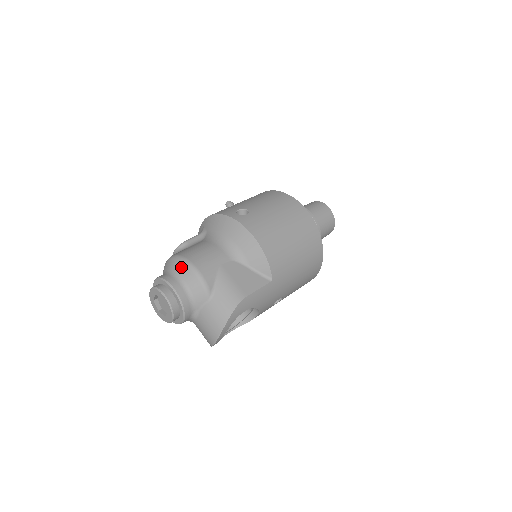
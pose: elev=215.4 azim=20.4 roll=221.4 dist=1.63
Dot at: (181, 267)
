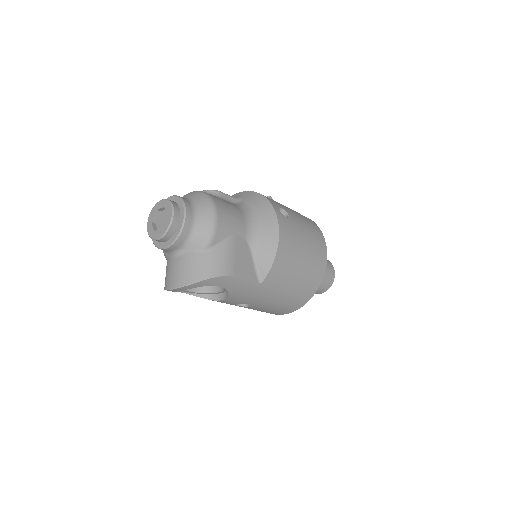
Dot at: (205, 205)
